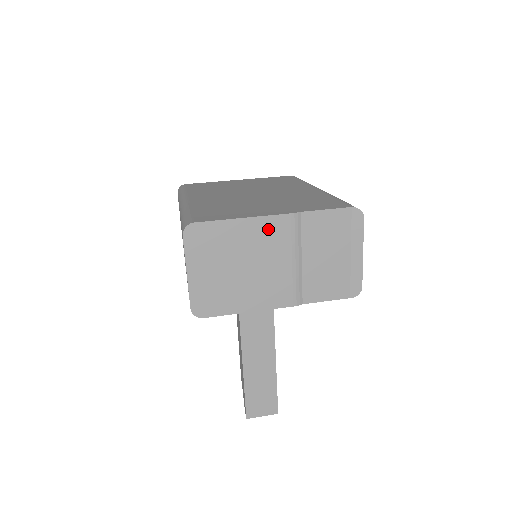
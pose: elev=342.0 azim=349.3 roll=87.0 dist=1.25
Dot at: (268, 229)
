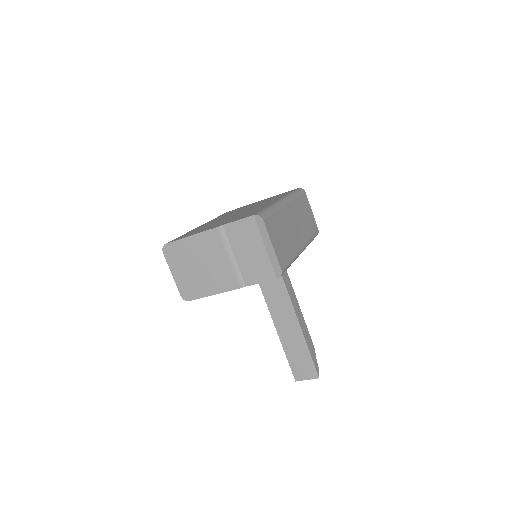
Dot at: (206, 240)
